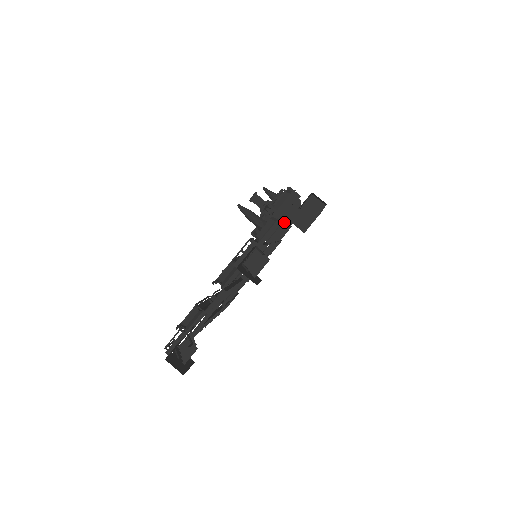
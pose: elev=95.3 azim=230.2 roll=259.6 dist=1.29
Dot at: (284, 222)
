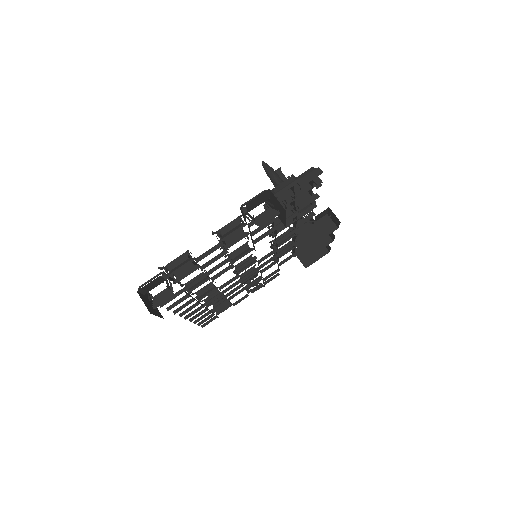
Dot at: occluded
